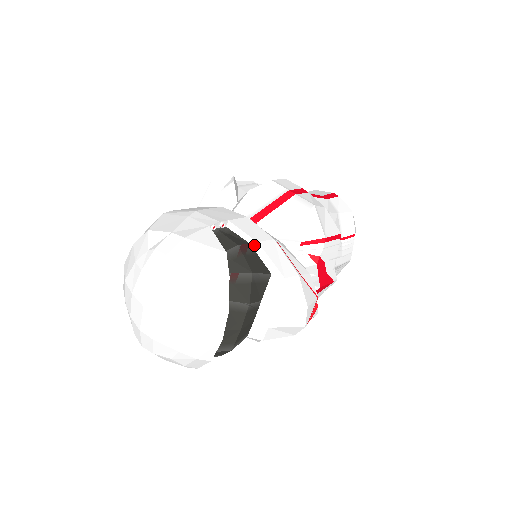
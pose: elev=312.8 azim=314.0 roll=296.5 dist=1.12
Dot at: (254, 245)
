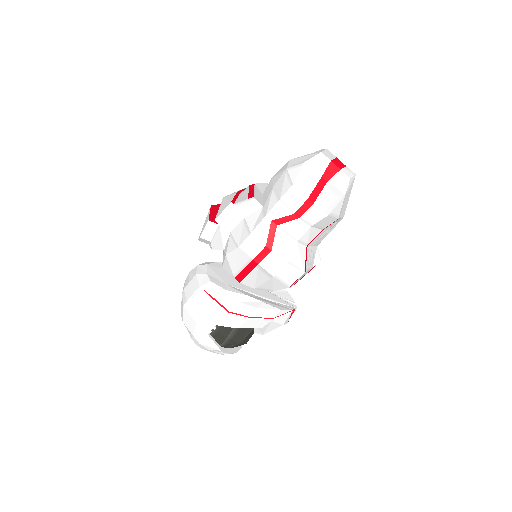
Dot at: (237, 327)
